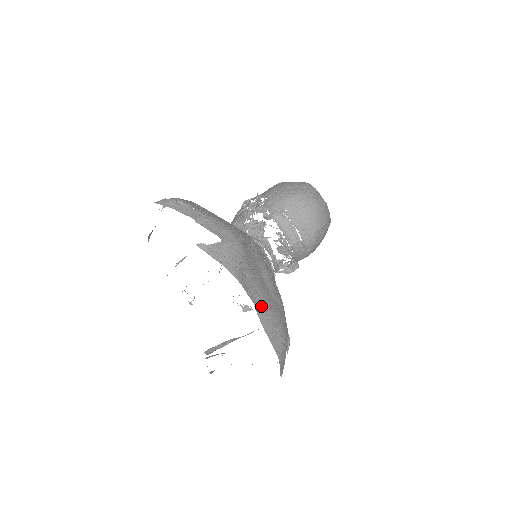
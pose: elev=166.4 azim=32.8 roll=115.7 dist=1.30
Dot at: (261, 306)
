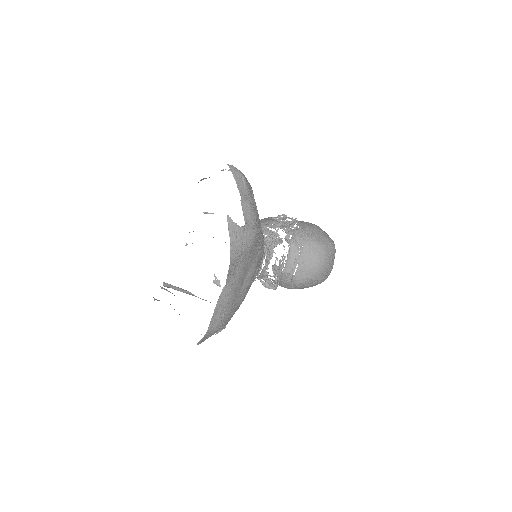
Dot at: (228, 290)
